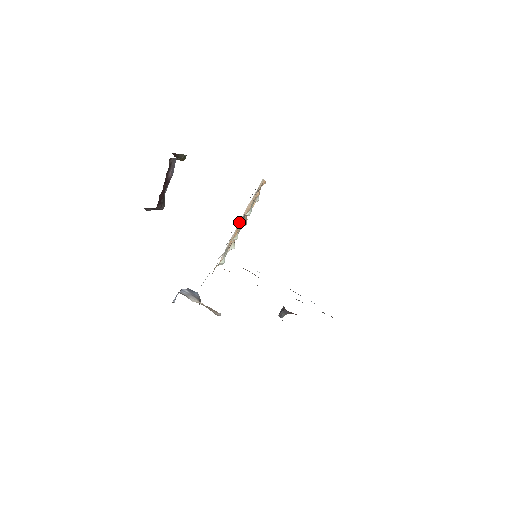
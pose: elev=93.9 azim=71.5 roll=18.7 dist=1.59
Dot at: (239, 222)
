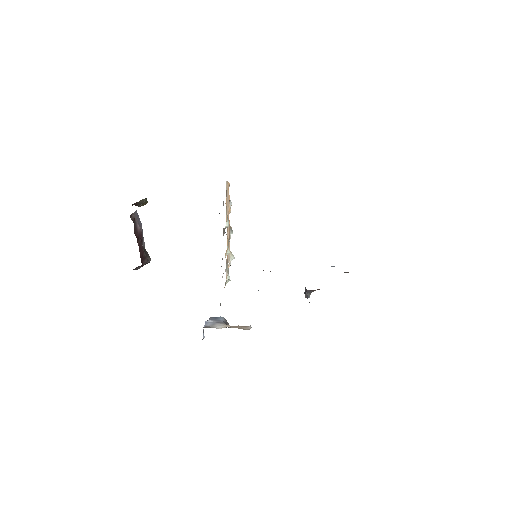
Dot at: occluded
